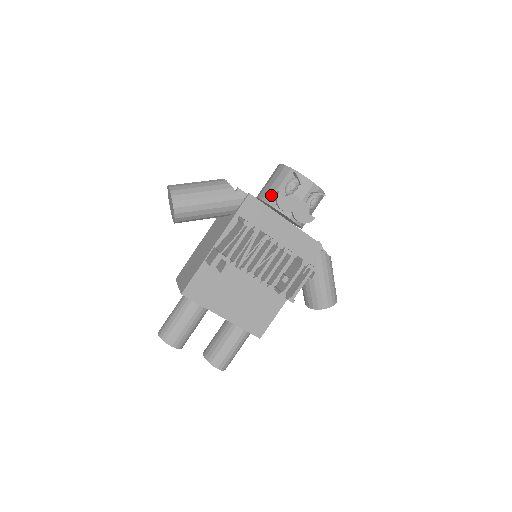
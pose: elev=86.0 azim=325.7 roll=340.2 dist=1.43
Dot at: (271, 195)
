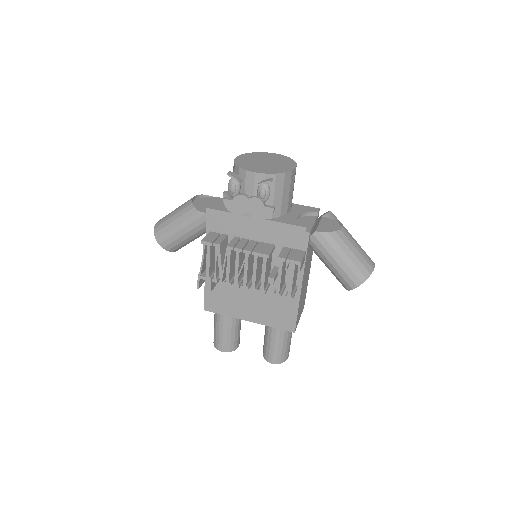
Dot at: occluded
